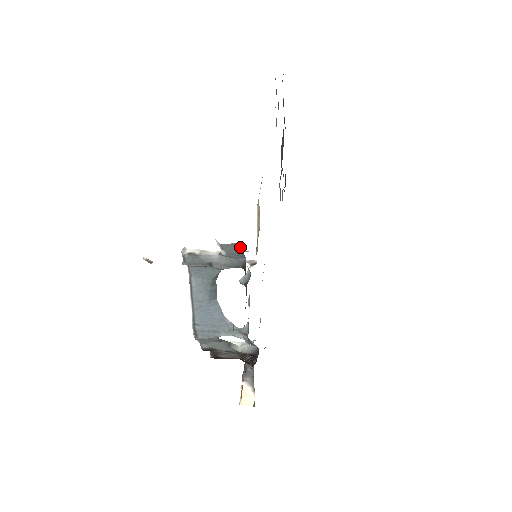
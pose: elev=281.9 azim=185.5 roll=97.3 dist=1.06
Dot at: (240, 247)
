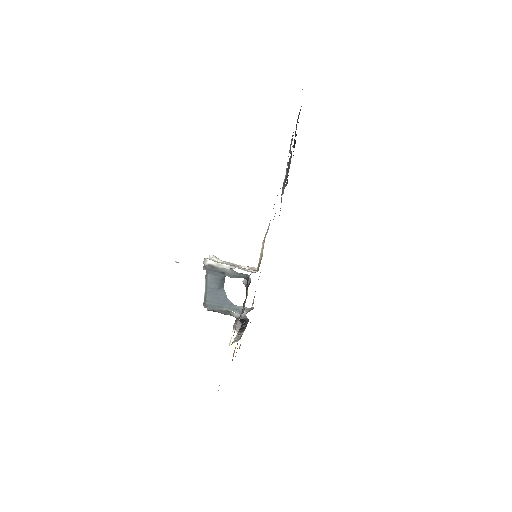
Dot at: (247, 276)
